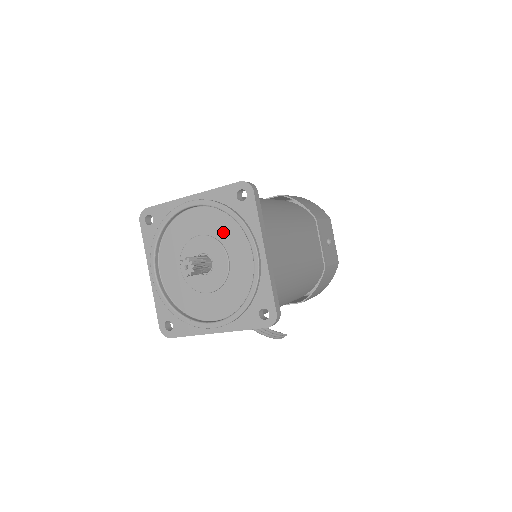
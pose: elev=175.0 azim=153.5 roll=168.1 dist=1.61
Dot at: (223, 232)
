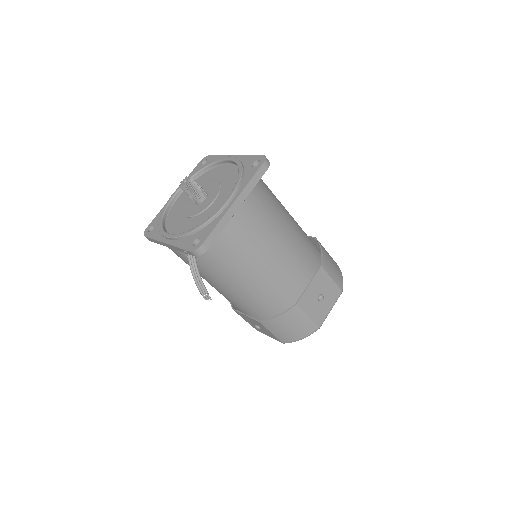
Dot at: (228, 183)
